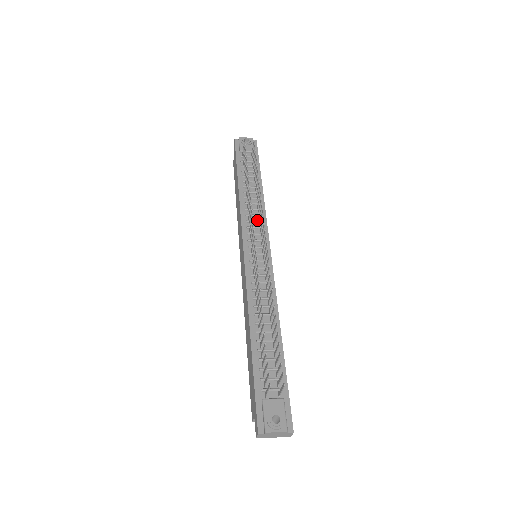
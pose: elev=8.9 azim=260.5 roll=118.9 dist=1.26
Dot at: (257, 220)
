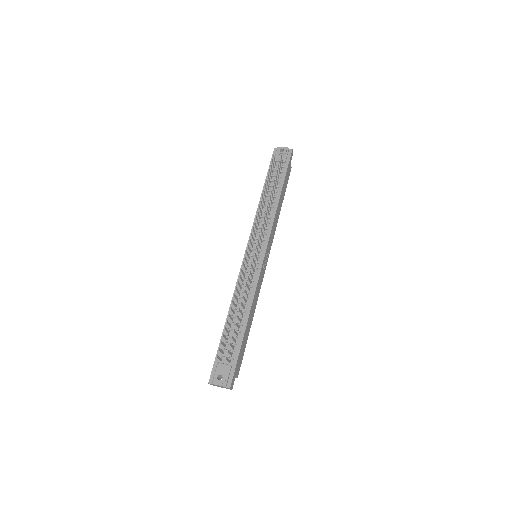
Dot at: (264, 227)
